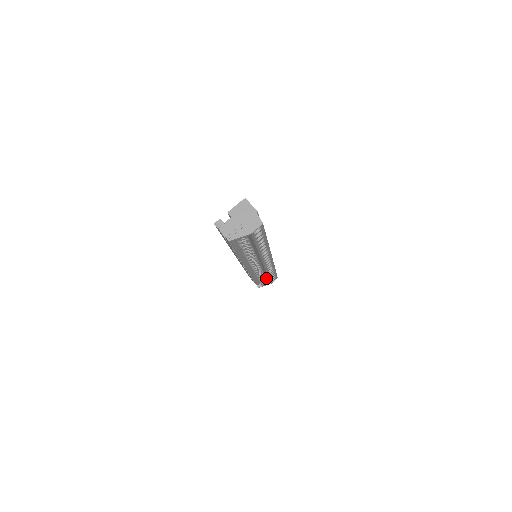
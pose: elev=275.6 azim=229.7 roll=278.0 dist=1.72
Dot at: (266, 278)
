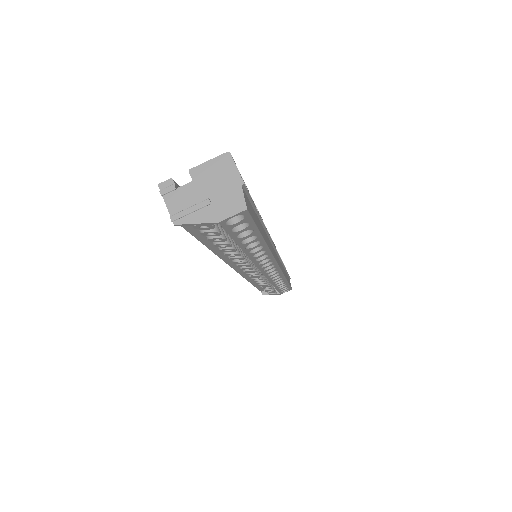
Dot at: (271, 287)
